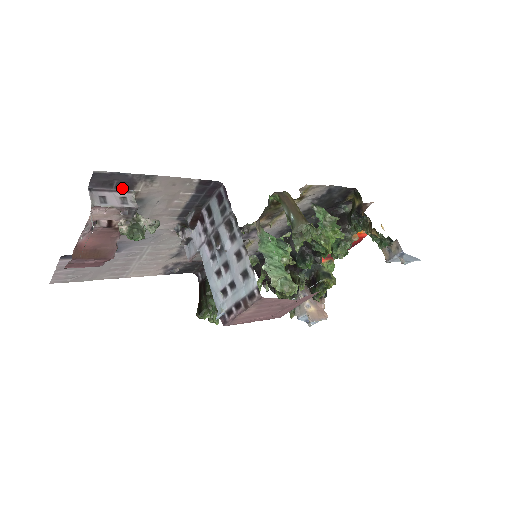
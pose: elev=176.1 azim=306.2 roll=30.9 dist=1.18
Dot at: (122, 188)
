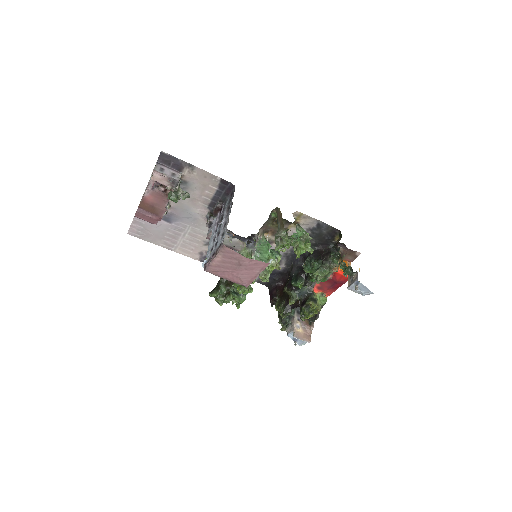
Dot at: (175, 169)
